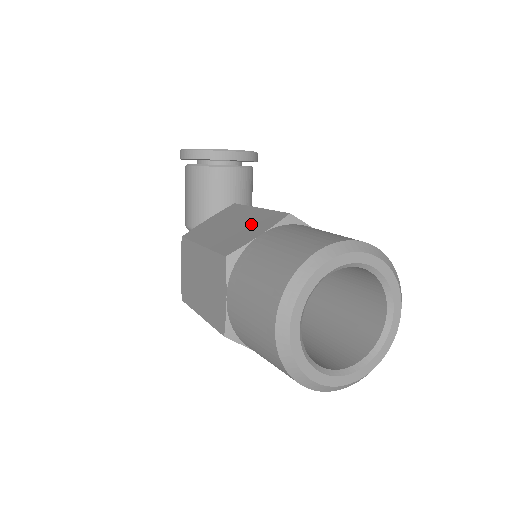
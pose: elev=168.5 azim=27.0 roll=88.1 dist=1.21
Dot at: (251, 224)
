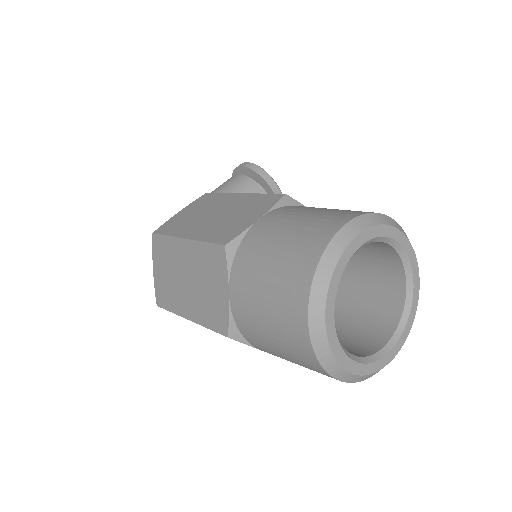
Dot at: occluded
